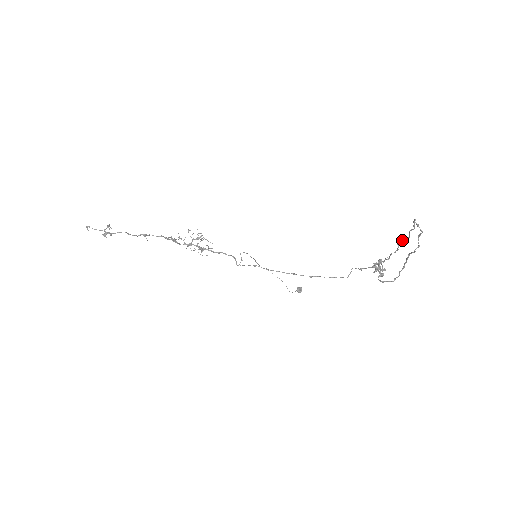
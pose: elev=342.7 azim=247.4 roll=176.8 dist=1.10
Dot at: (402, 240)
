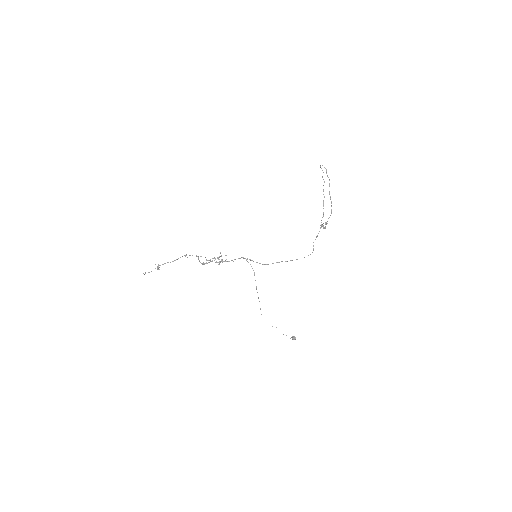
Dot at: occluded
